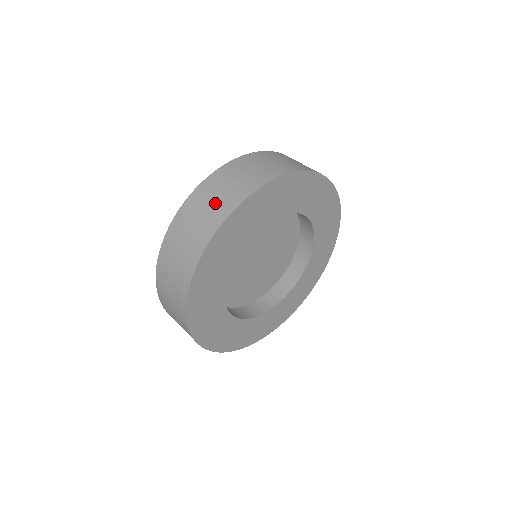
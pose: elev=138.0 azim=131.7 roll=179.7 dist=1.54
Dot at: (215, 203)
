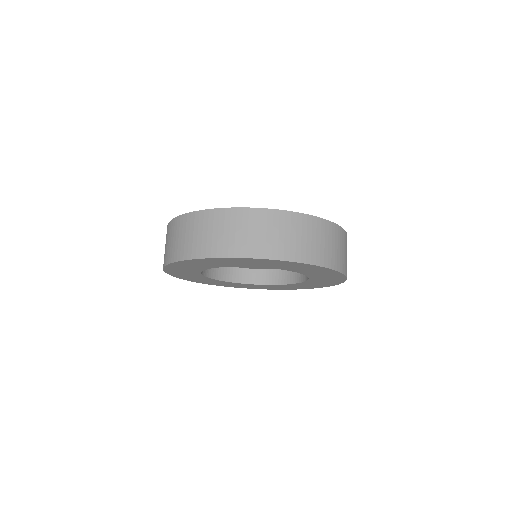
Dot at: (198, 239)
